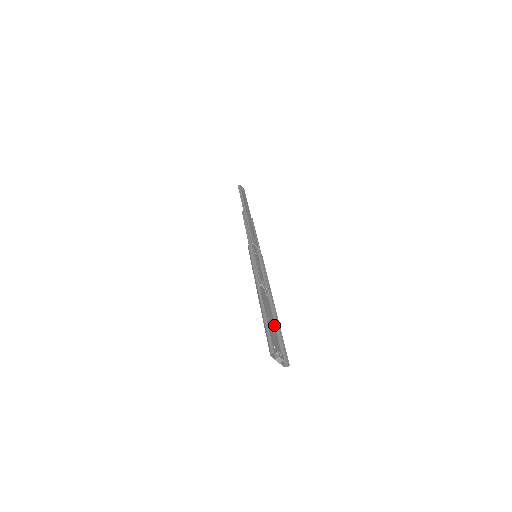
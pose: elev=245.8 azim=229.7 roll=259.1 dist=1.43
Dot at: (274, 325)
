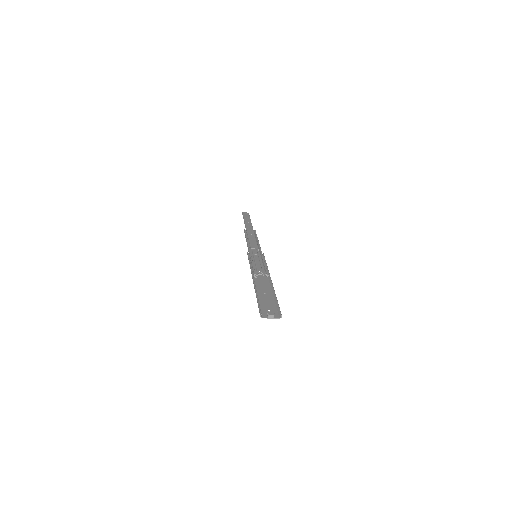
Dot at: (272, 295)
